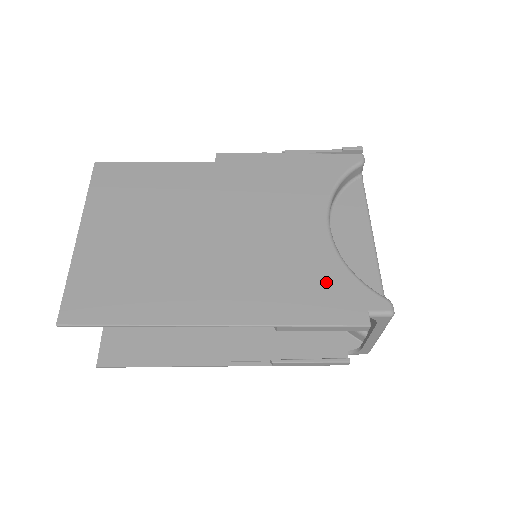
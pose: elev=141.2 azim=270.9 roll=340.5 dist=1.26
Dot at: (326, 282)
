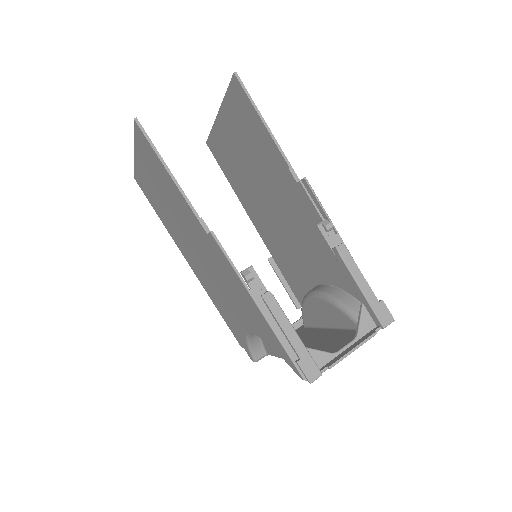
Dot at: (234, 326)
